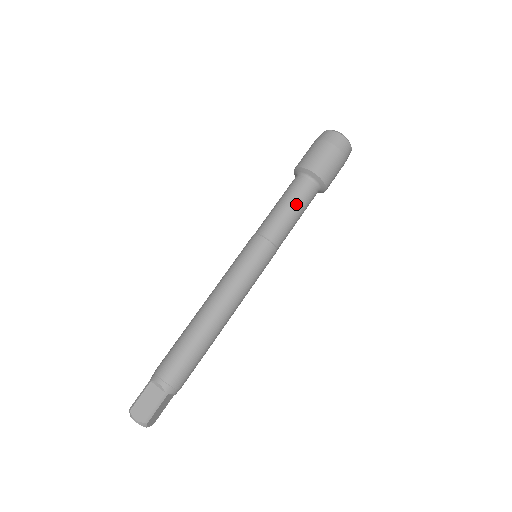
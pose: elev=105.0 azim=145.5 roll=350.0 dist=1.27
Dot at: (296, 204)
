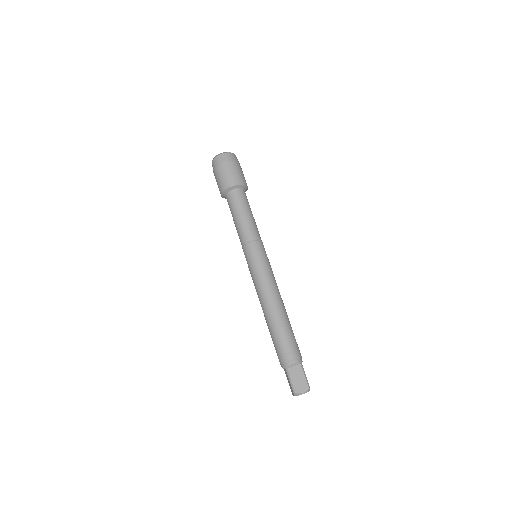
Dot at: (247, 209)
